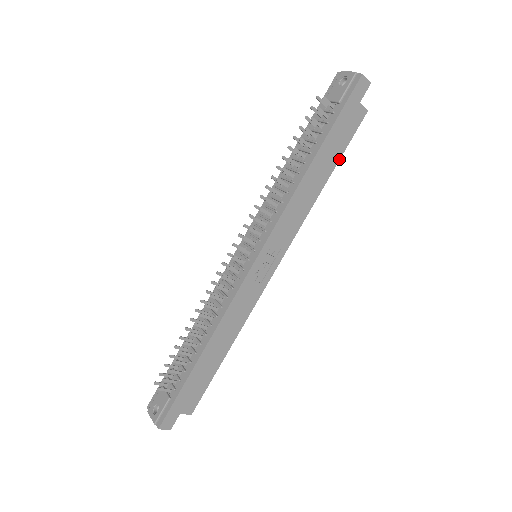
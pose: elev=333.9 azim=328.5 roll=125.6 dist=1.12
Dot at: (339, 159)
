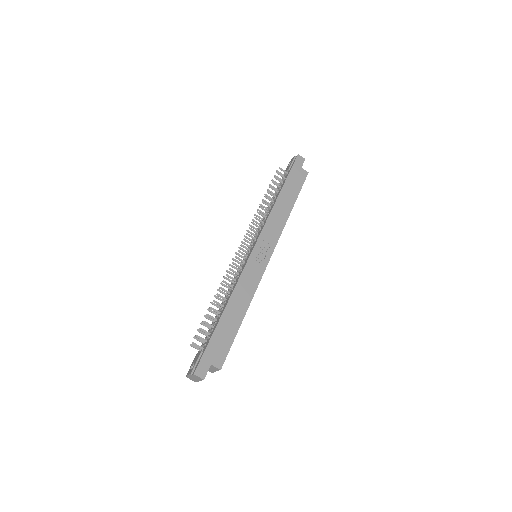
Dot at: occluded
